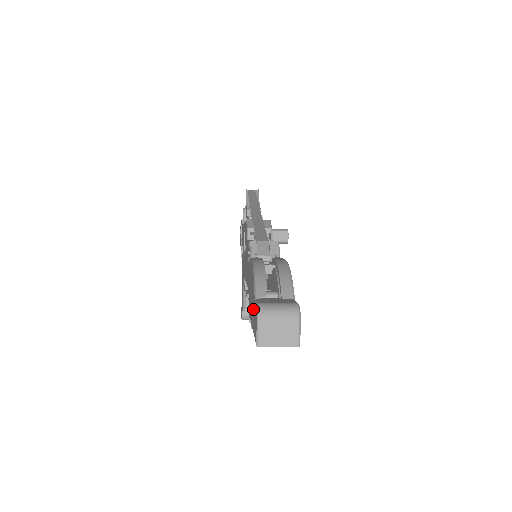
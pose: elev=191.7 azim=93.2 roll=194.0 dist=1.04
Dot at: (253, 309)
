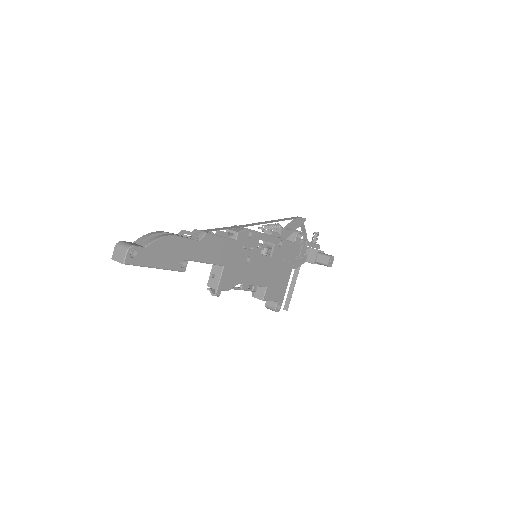
Dot at: occluded
